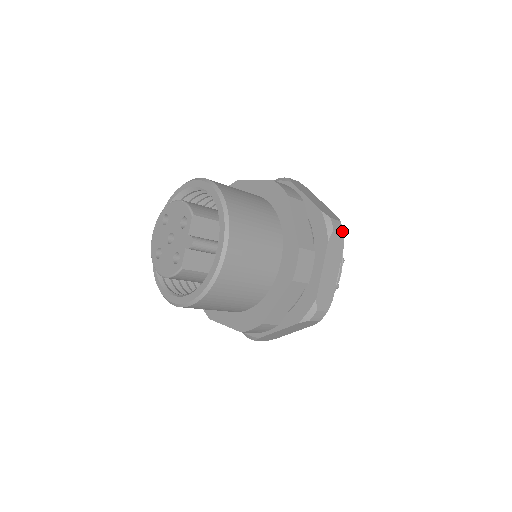
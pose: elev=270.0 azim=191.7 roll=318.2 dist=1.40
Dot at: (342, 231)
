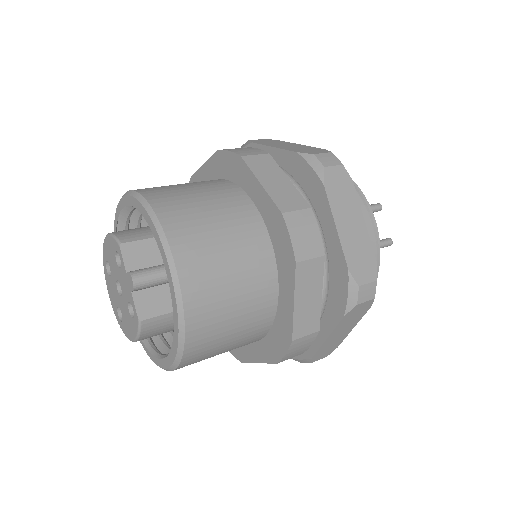
Dot at: (339, 163)
